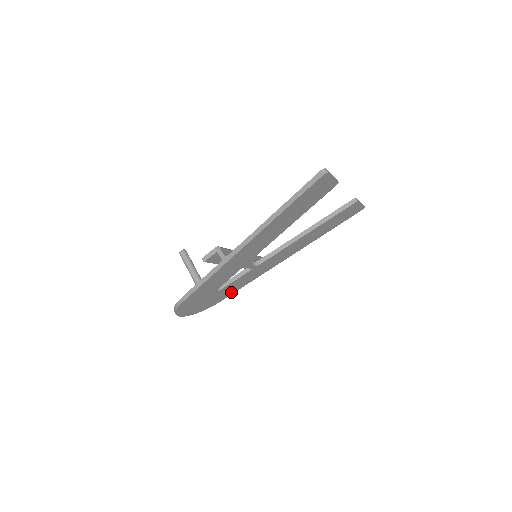
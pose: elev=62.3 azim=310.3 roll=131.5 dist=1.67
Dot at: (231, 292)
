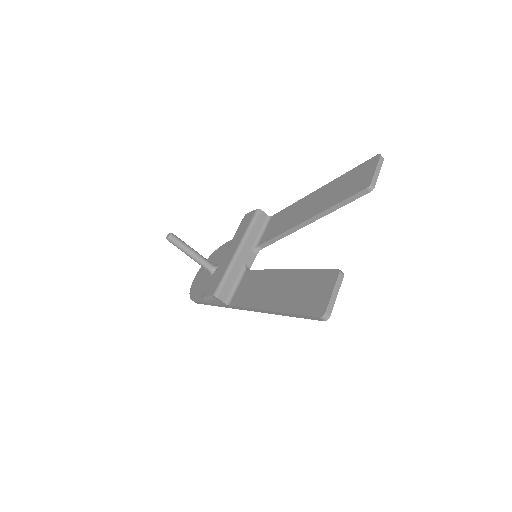
Dot at: occluded
